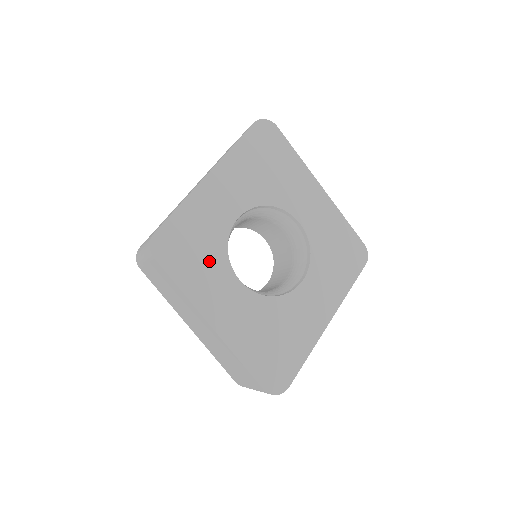
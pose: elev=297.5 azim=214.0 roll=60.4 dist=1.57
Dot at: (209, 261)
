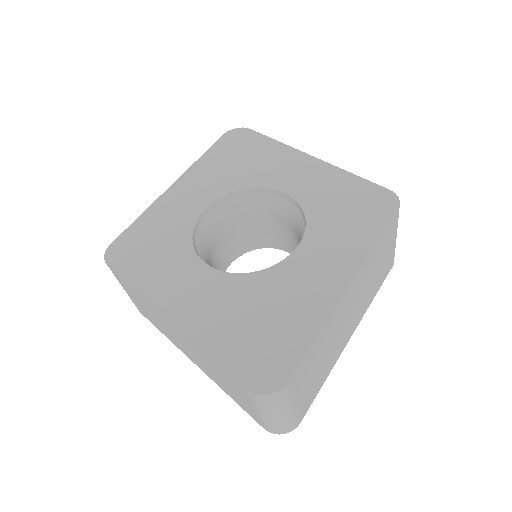
Dot at: (169, 254)
